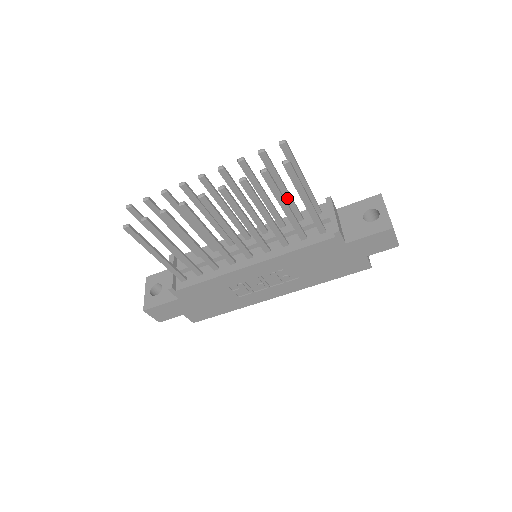
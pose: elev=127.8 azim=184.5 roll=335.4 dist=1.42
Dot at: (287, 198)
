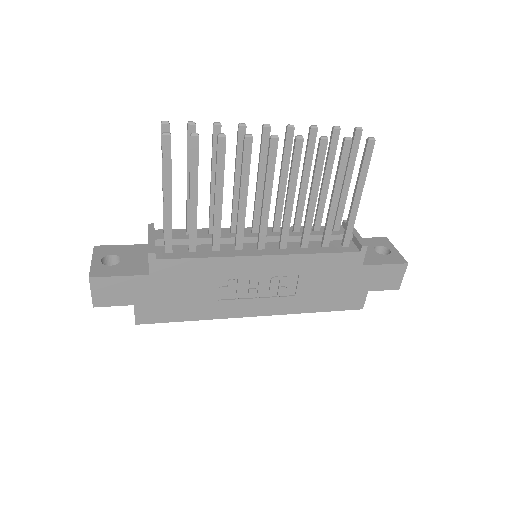
Dot at: (323, 197)
